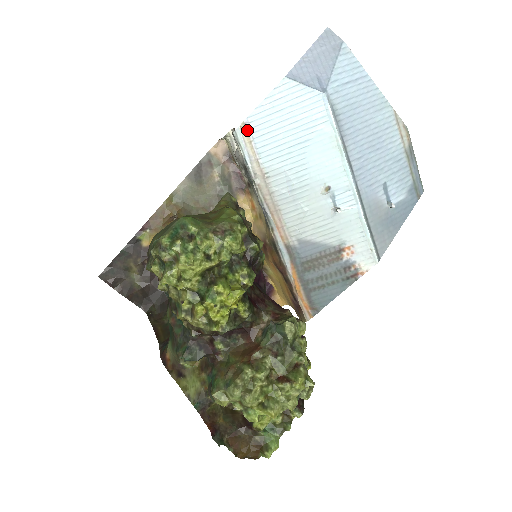
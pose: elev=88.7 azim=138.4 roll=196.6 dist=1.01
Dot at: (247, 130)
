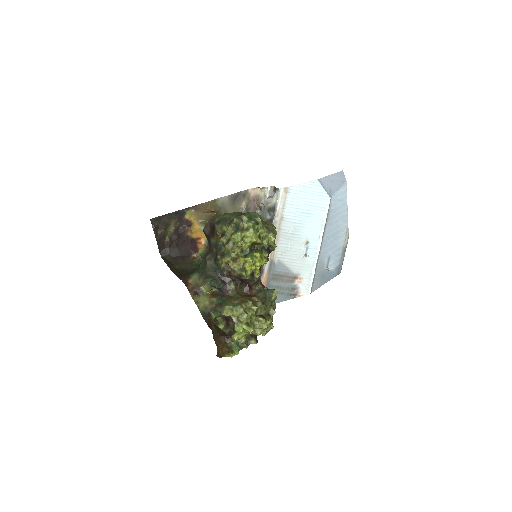
Dot at: (287, 192)
